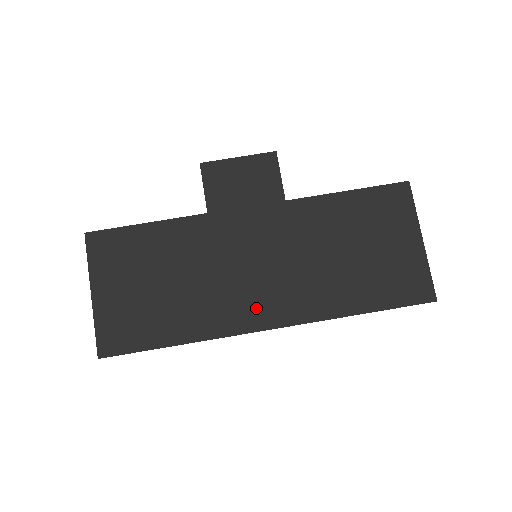
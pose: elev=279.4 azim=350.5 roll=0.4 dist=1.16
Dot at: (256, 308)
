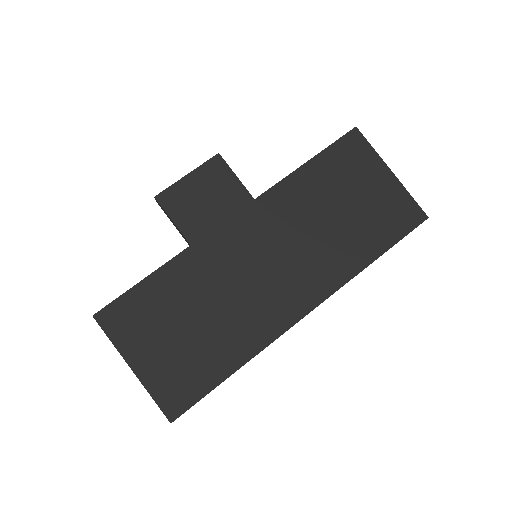
Dot at: (287, 301)
